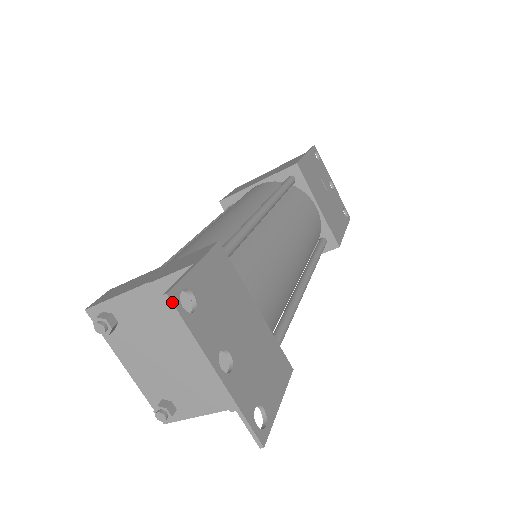
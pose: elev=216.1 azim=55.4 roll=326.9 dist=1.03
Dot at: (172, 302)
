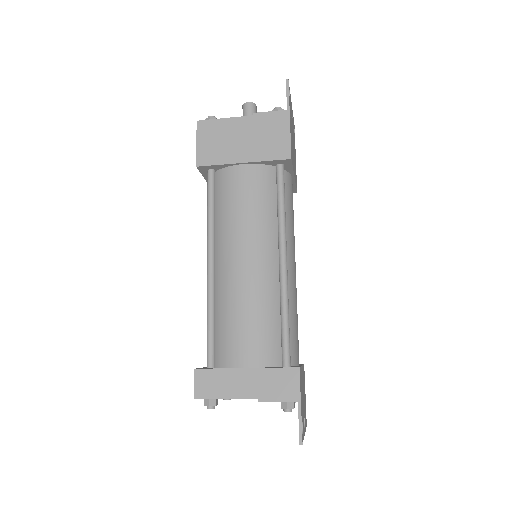
Dot at: occluded
